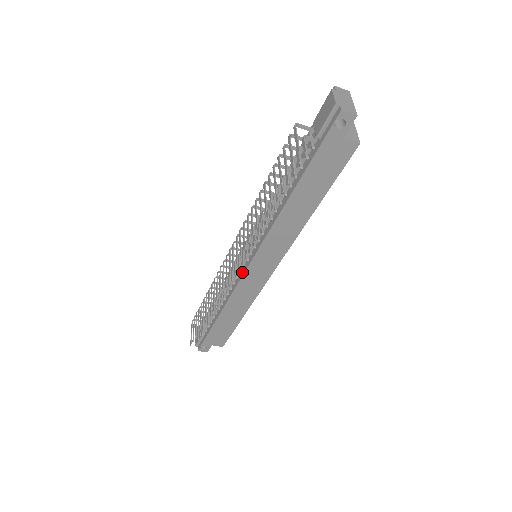
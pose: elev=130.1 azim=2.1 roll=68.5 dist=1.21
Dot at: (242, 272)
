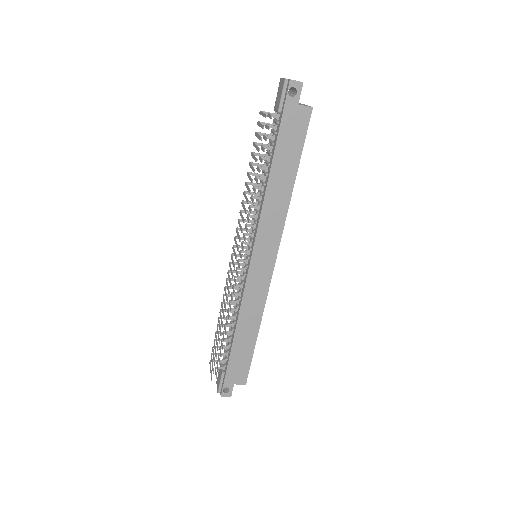
Dot at: (246, 273)
